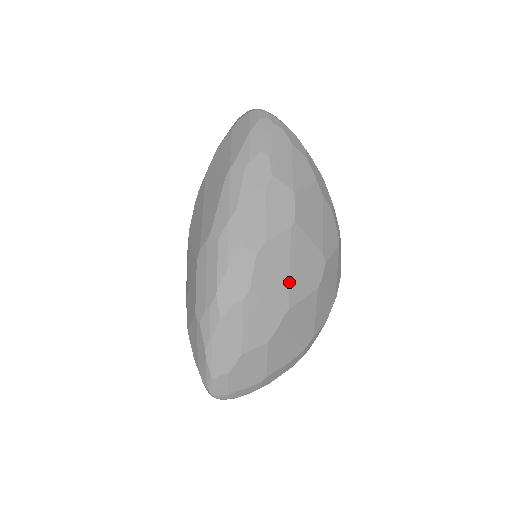
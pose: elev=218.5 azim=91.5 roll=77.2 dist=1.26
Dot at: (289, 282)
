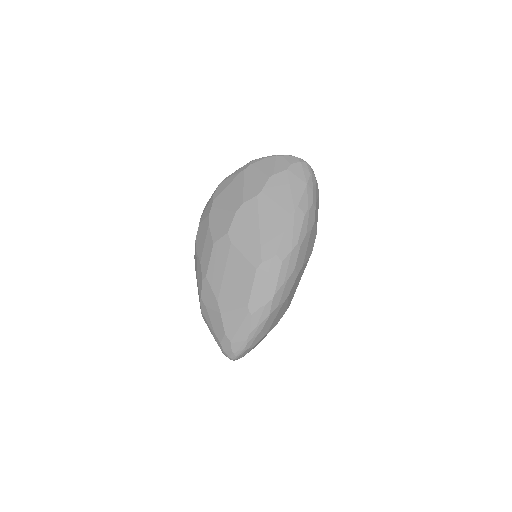
Dot at: occluded
